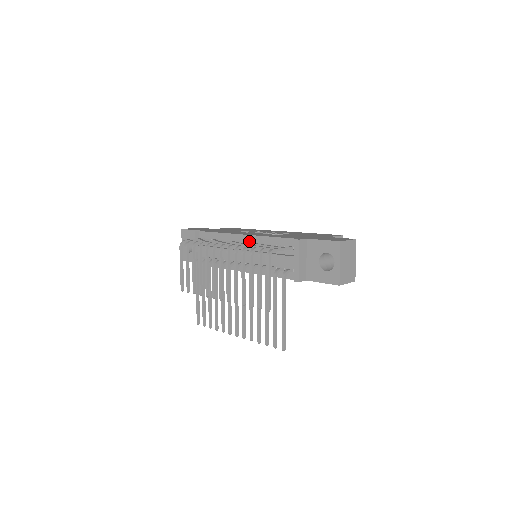
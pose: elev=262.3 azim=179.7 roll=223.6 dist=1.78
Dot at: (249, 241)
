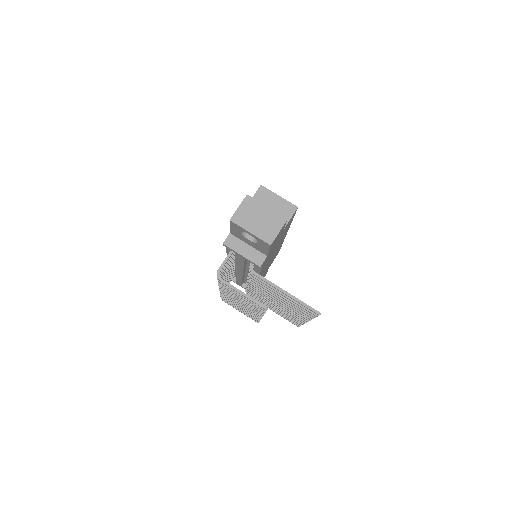
Dot at: occluded
